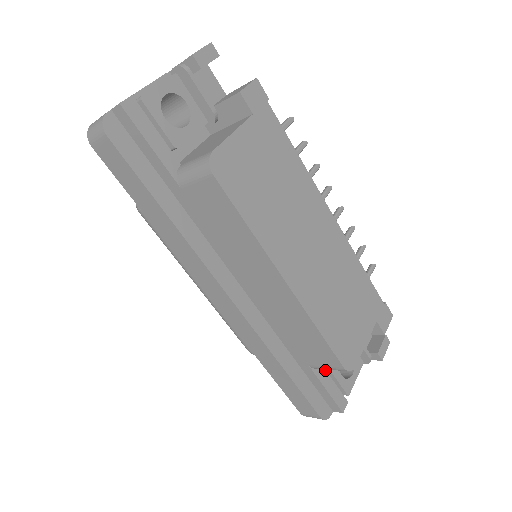
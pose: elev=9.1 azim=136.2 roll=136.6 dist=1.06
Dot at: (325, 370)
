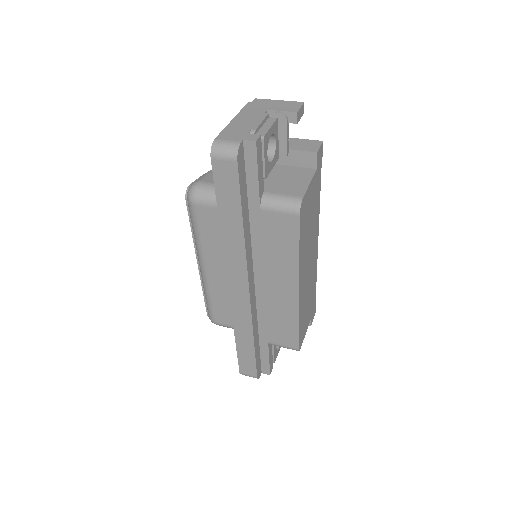
Dot at: (272, 345)
